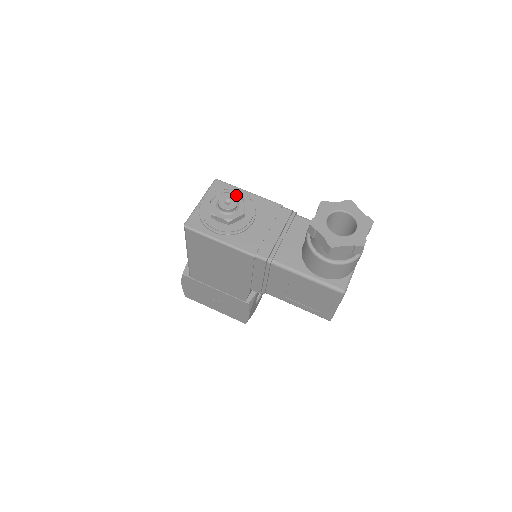
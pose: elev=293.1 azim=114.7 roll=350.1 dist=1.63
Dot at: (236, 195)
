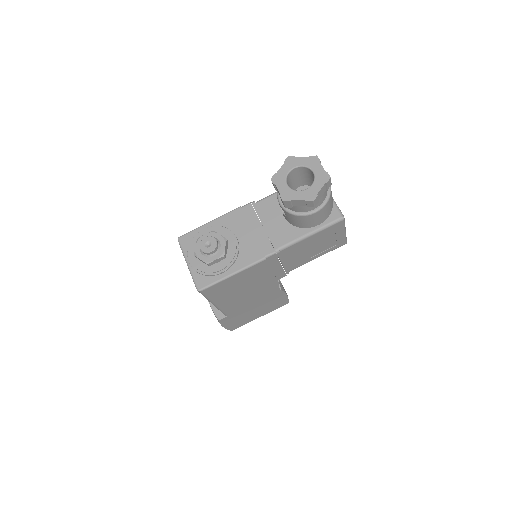
Dot at: (206, 234)
